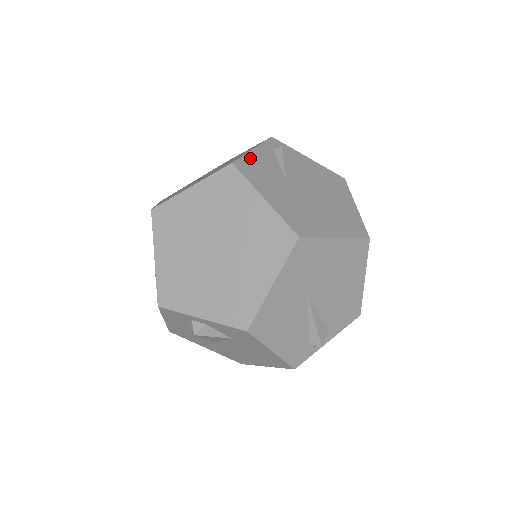
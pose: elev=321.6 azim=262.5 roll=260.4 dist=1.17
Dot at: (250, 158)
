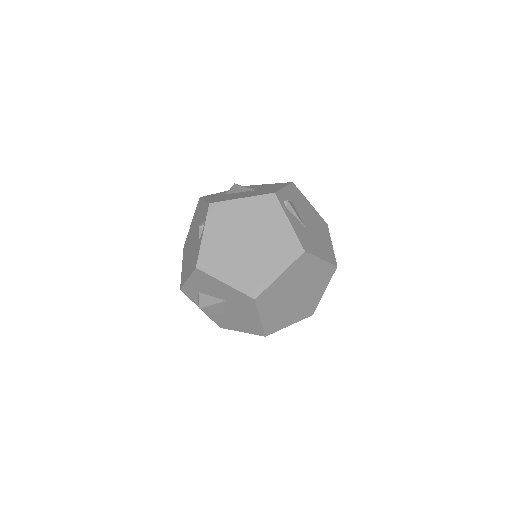
Dot at: (298, 234)
